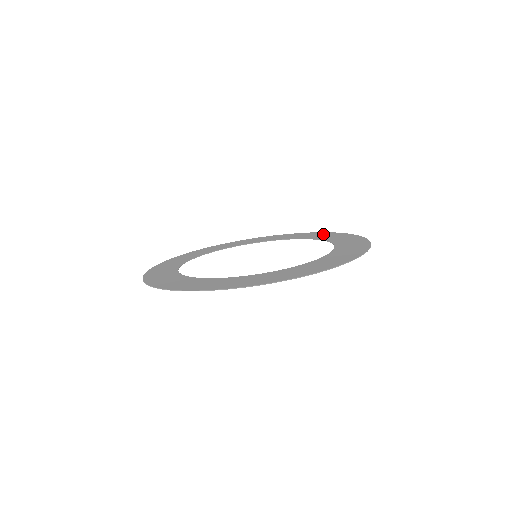
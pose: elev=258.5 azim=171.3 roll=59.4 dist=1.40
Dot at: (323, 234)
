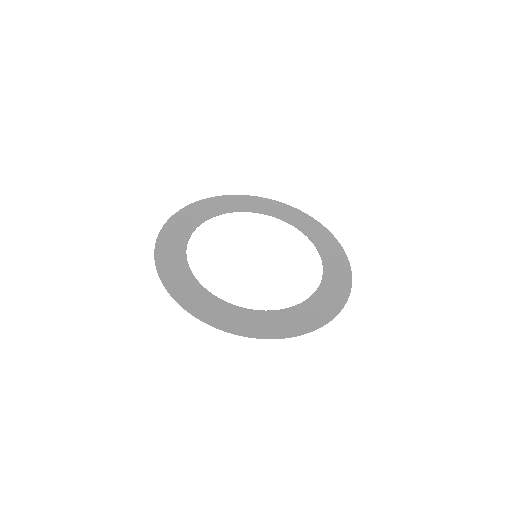
Dot at: (326, 237)
